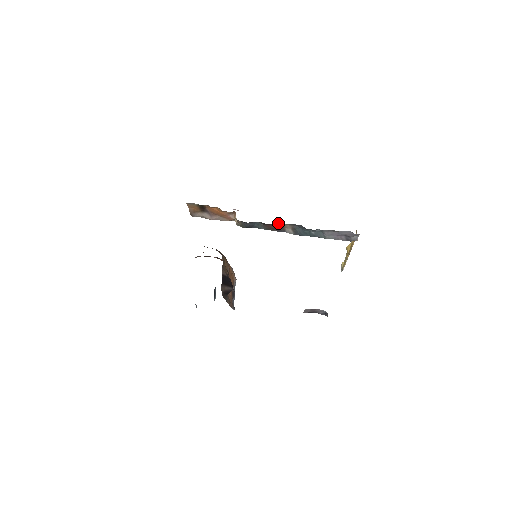
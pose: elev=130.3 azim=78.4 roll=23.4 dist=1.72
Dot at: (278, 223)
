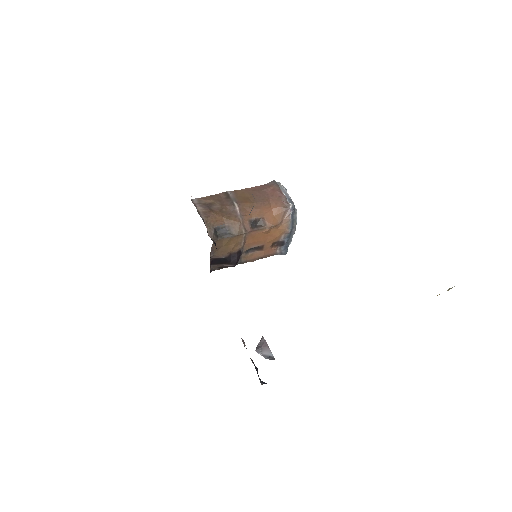
Dot at: occluded
